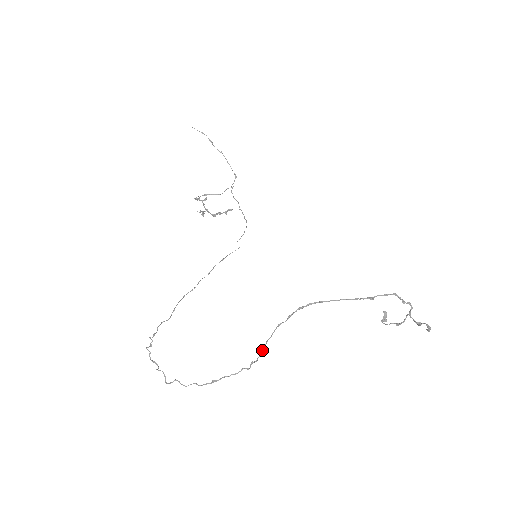
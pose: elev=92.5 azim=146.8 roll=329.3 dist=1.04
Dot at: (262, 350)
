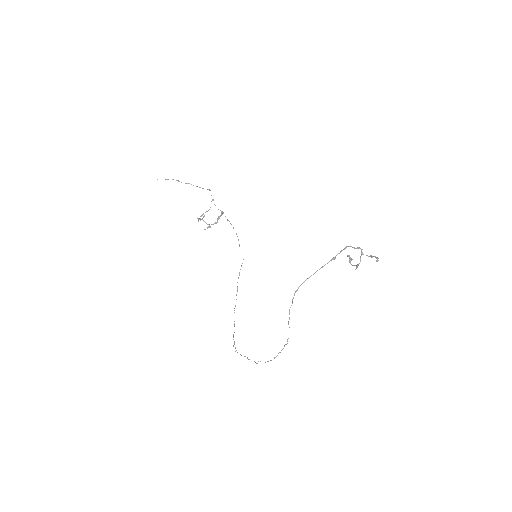
Dot at: occluded
